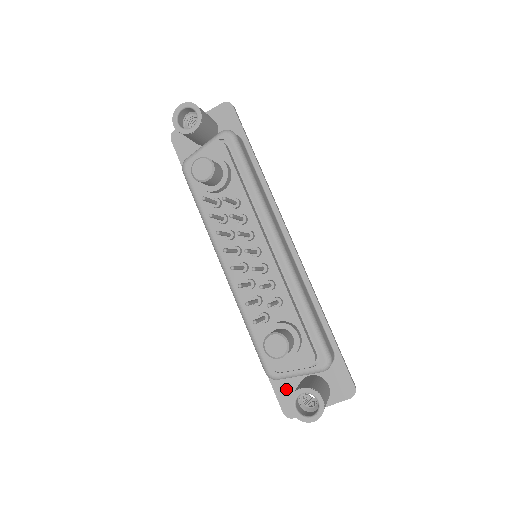
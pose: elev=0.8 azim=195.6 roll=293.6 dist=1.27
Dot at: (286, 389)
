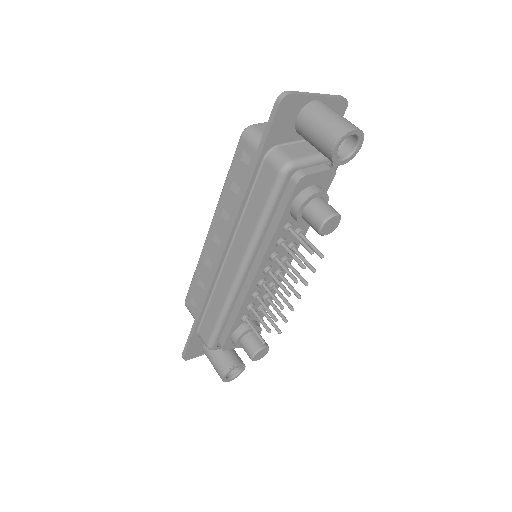
Dot at: (198, 344)
